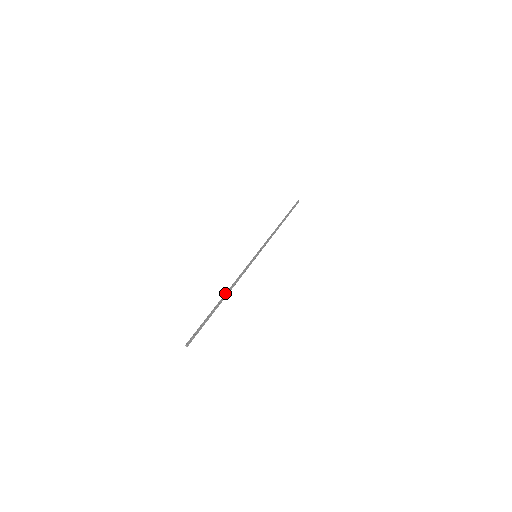
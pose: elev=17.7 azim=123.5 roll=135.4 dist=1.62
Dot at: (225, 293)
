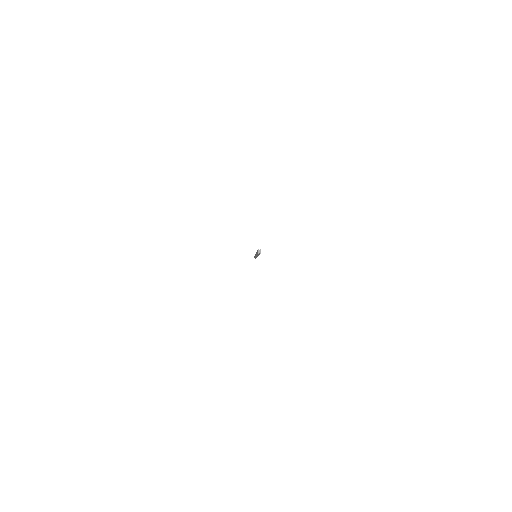
Dot at: occluded
